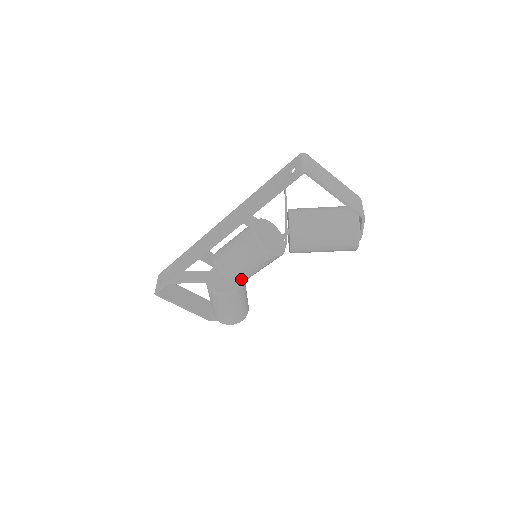
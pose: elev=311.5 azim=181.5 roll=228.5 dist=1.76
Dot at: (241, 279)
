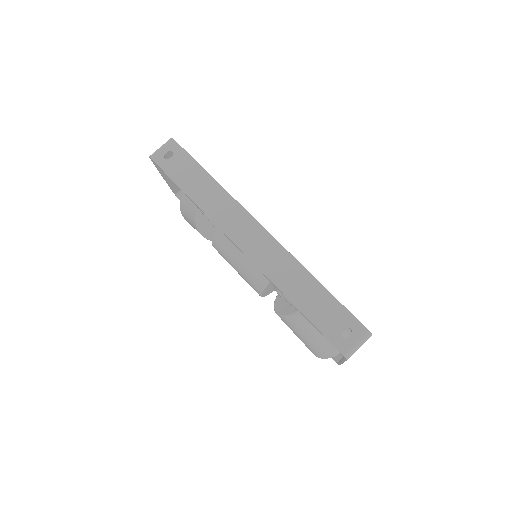
Dot at: occluded
